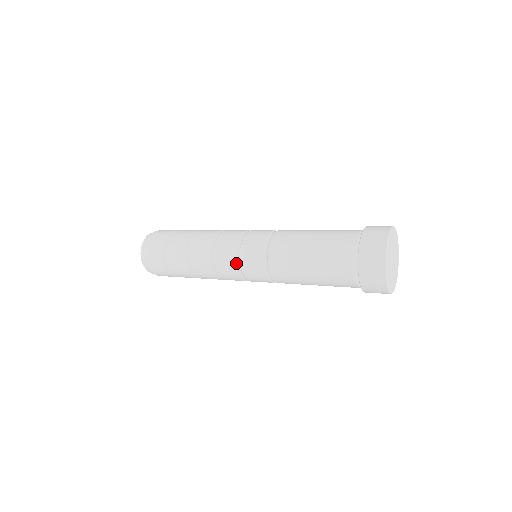
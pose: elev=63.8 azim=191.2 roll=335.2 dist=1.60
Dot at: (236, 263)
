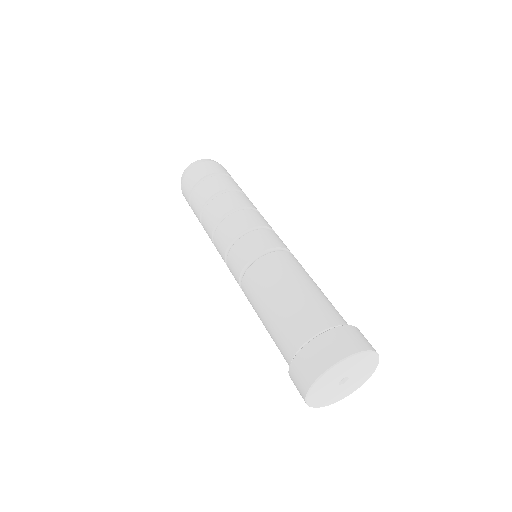
Dot at: (229, 244)
